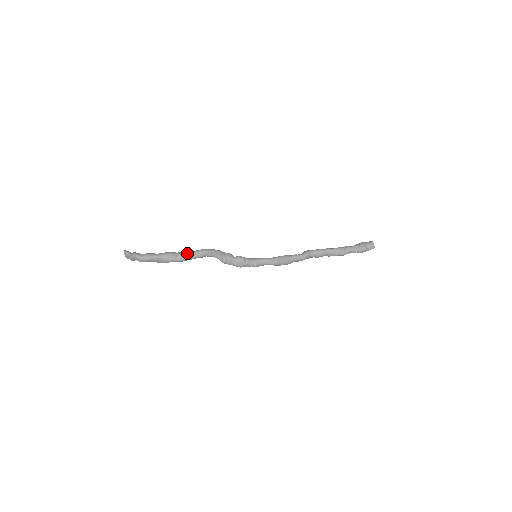
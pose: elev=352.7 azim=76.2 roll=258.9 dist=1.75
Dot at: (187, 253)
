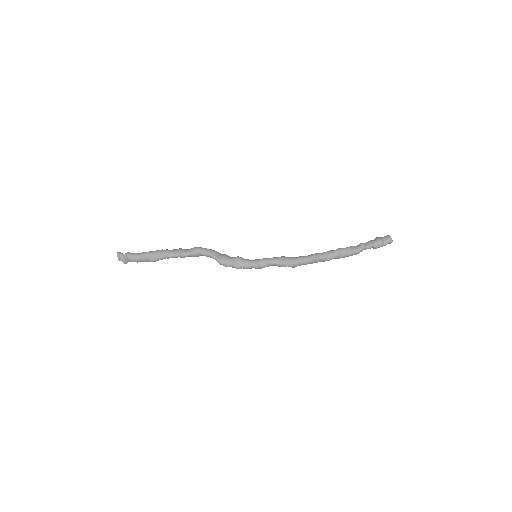
Dot at: (179, 249)
